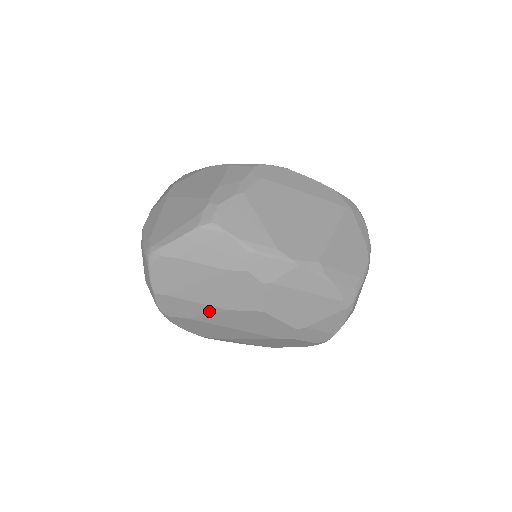
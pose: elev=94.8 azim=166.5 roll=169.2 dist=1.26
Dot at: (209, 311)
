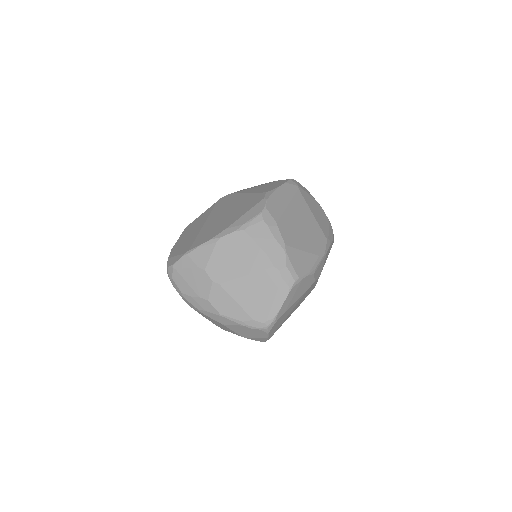
Dot at: occluded
